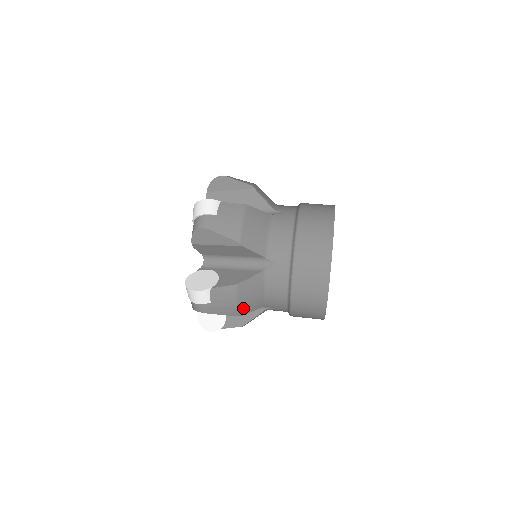
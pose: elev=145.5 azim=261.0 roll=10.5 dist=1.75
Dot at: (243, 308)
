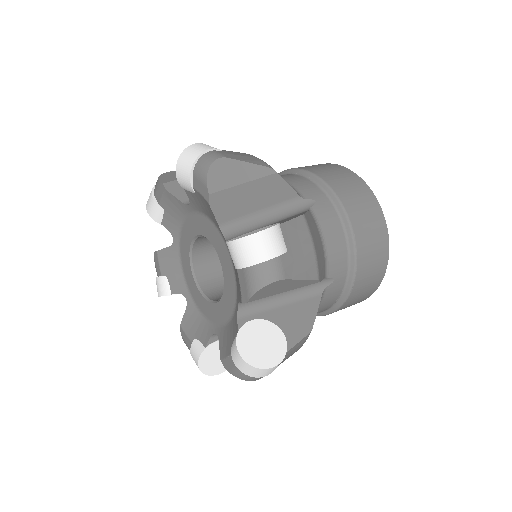
Dot at: (319, 263)
